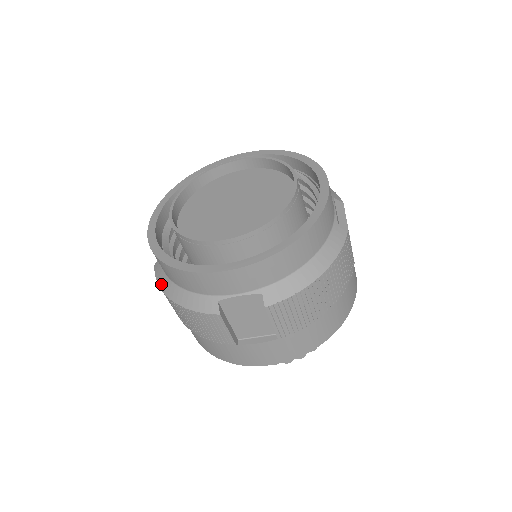
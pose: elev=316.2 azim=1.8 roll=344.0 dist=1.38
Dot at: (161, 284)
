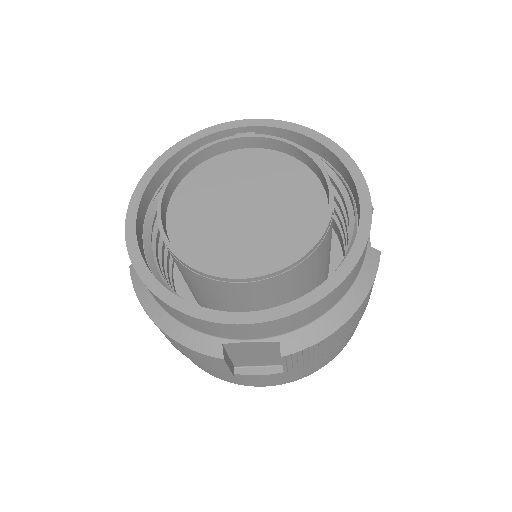
Dot at: (142, 300)
